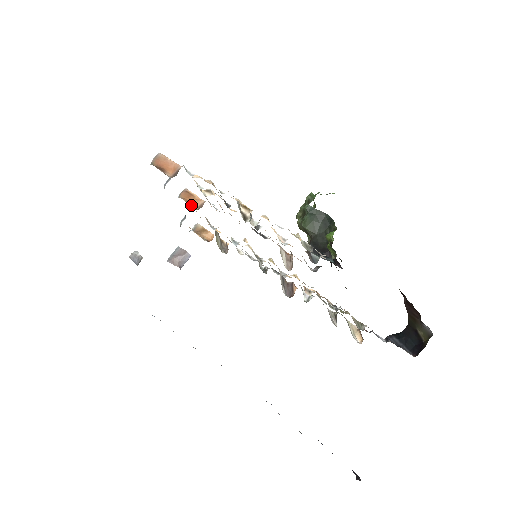
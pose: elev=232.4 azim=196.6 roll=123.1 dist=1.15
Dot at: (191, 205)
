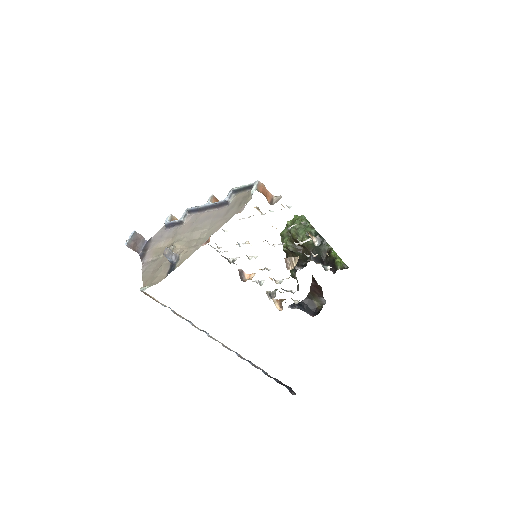
Dot at: occluded
